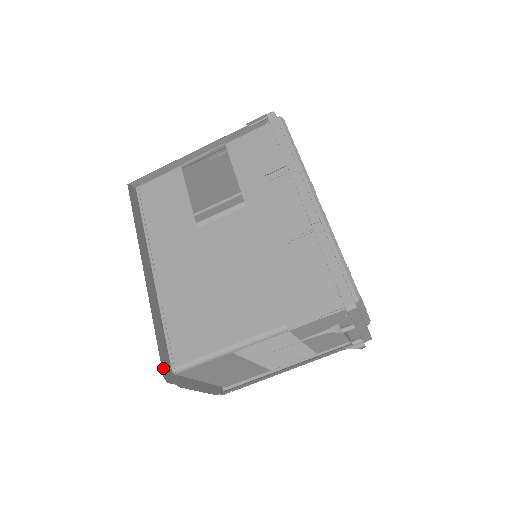
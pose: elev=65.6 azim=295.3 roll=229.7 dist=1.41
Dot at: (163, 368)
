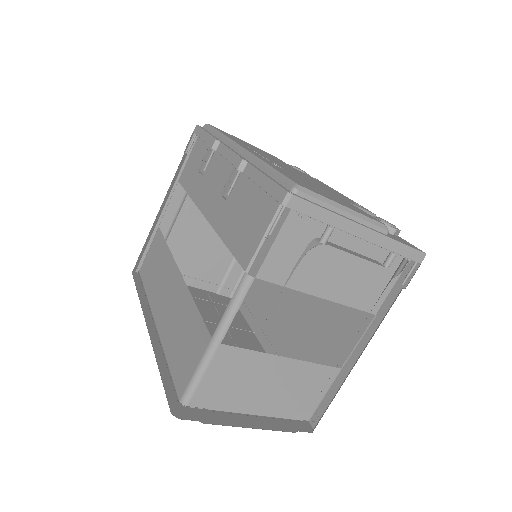
Dot at: (172, 406)
